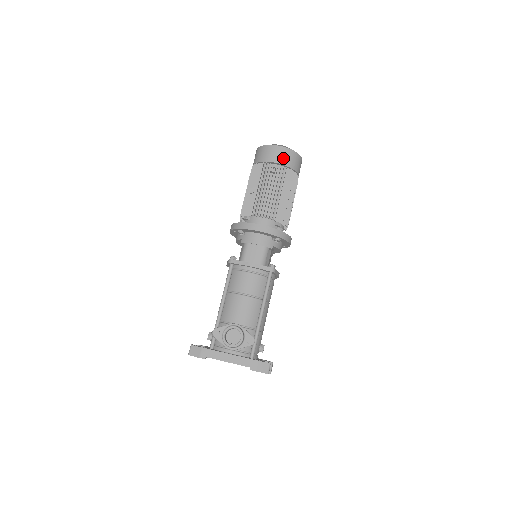
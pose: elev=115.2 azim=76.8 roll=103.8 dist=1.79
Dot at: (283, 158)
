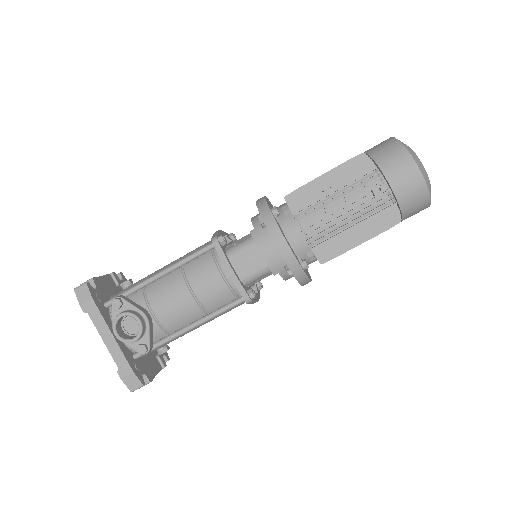
Dot at: (405, 188)
